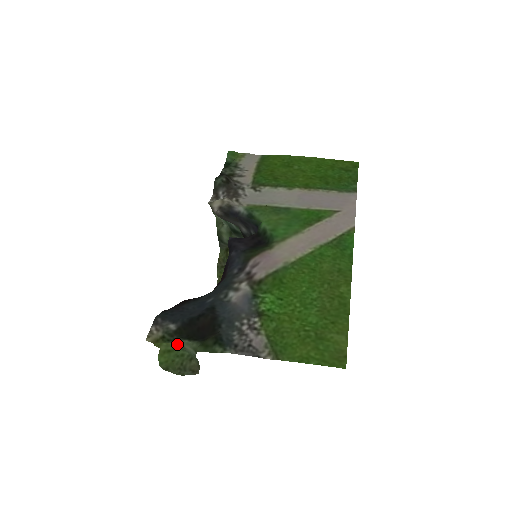
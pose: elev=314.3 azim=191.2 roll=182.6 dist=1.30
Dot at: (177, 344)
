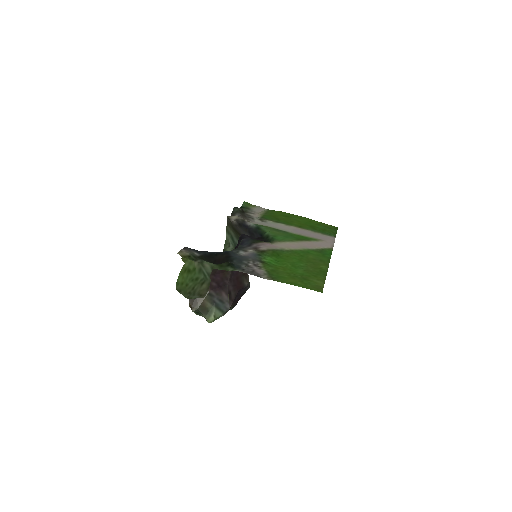
Dot at: (199, 262)
